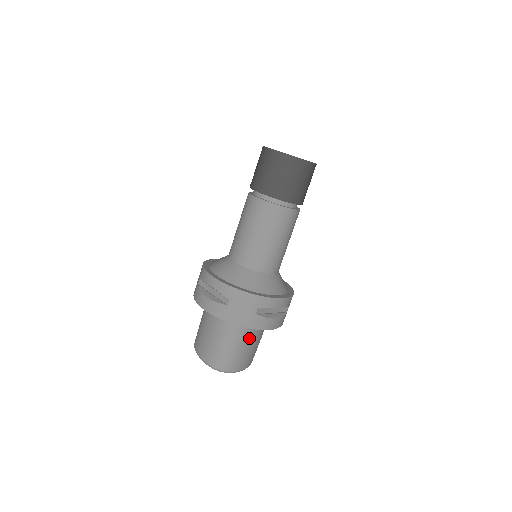
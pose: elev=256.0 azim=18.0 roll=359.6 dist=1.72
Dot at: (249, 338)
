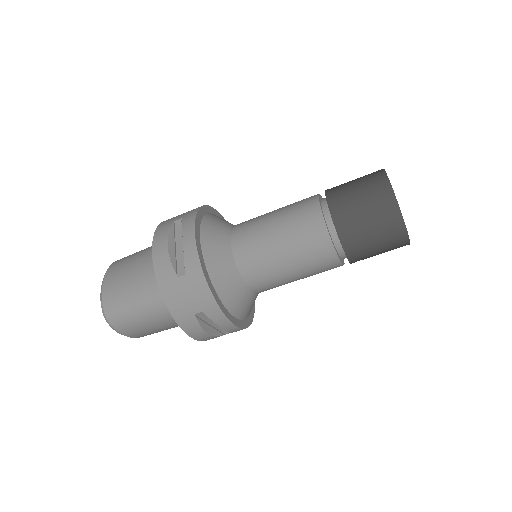
Dot at: (165, 321)
